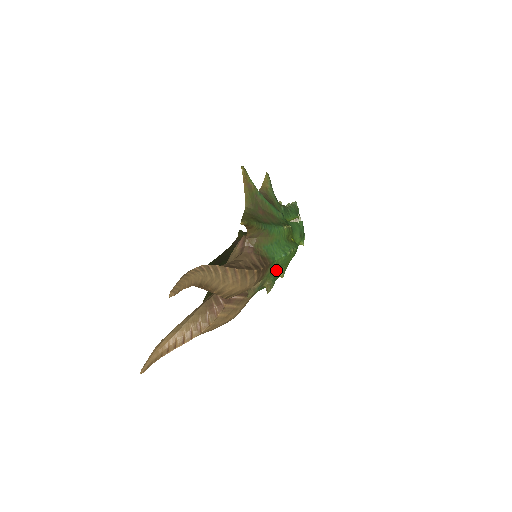
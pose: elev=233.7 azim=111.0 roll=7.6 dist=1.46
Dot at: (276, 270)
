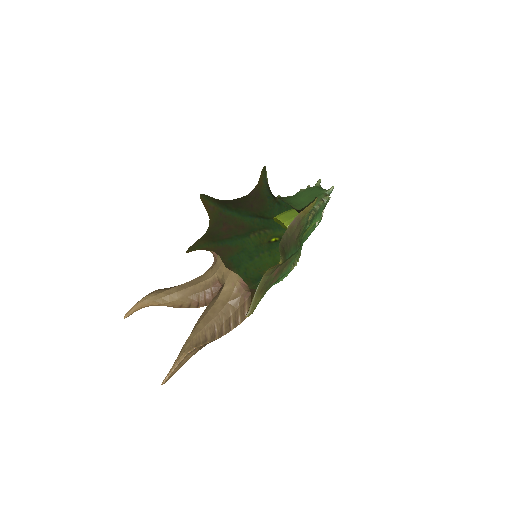
Dot at: occluded
